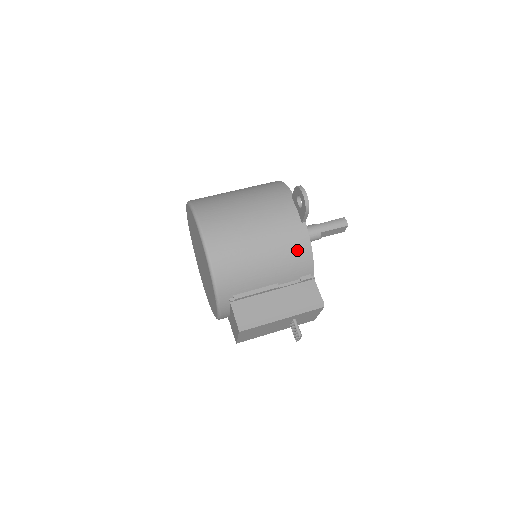
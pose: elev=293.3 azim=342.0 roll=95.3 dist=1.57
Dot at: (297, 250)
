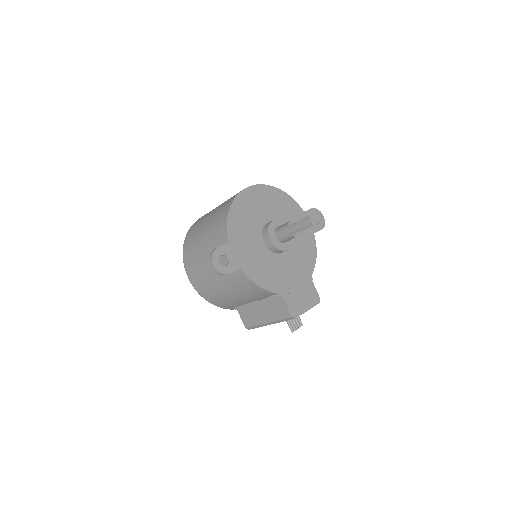
Dot at: (248, 287)
